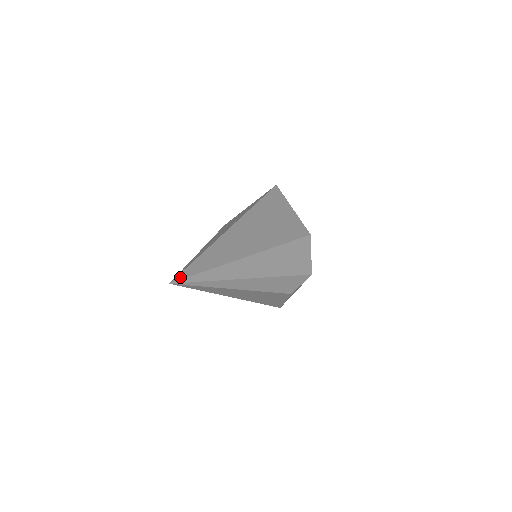
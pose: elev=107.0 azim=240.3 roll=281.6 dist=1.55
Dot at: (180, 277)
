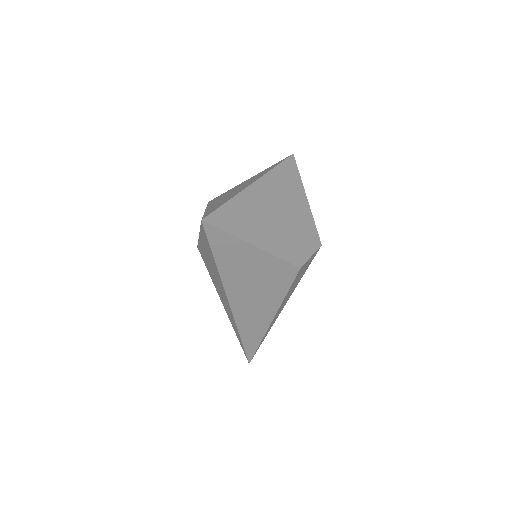
Dot at: (249, 359)
